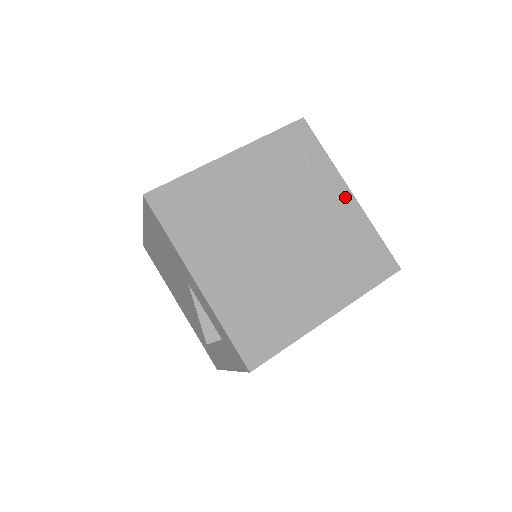
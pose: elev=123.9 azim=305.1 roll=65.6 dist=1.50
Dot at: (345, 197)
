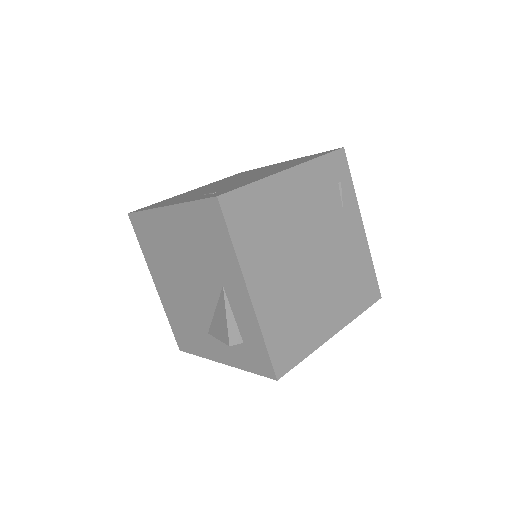
Dot at: (359, 229)
